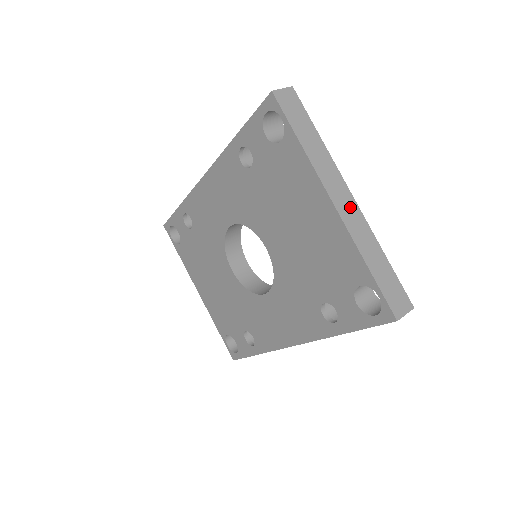
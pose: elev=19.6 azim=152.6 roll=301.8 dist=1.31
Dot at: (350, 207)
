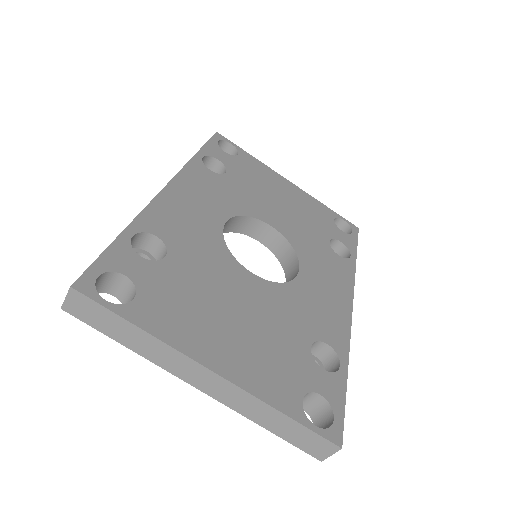
Dot at: (216, 384)
